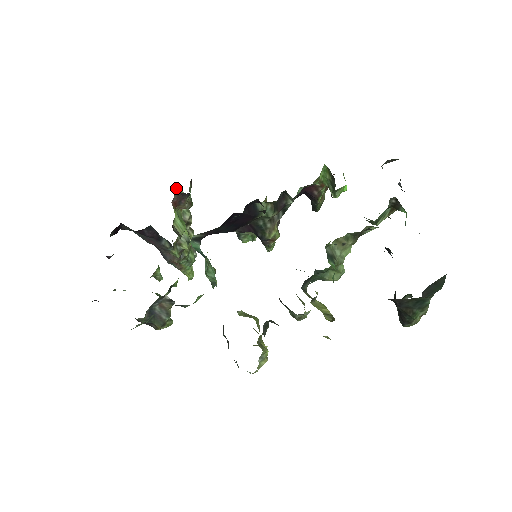
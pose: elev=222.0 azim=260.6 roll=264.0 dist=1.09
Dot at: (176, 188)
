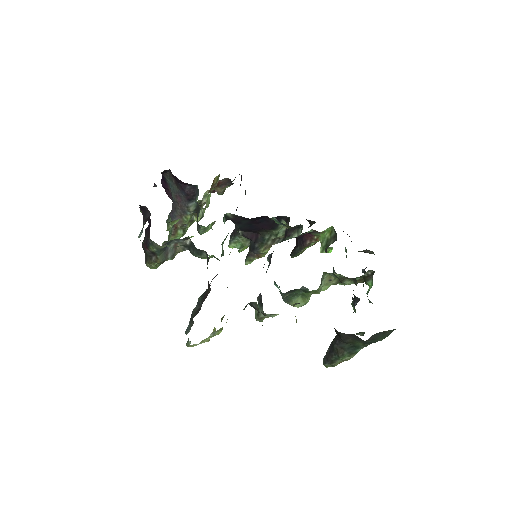
Dot at: (218, 175)
